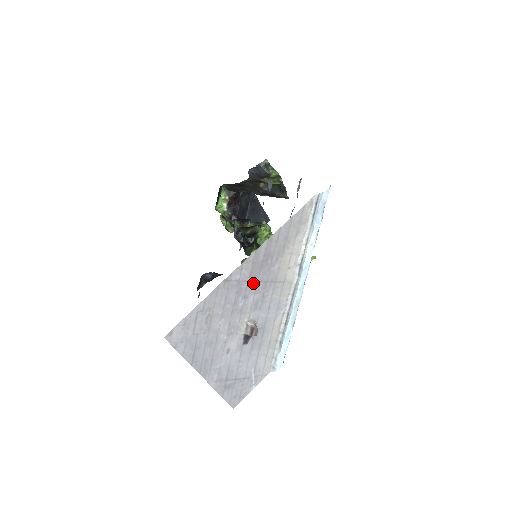
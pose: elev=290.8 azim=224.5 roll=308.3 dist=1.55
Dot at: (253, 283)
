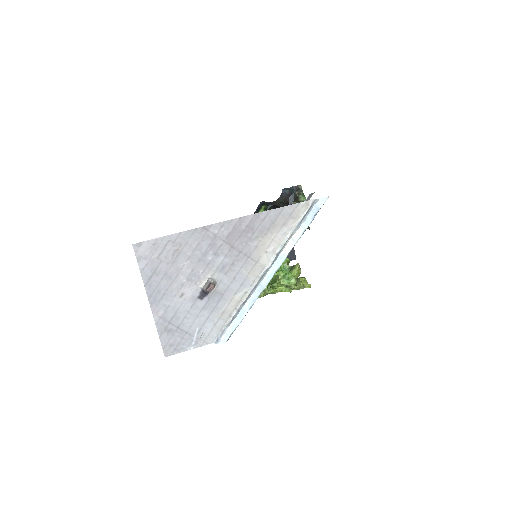
Dot at: (228, 246)
